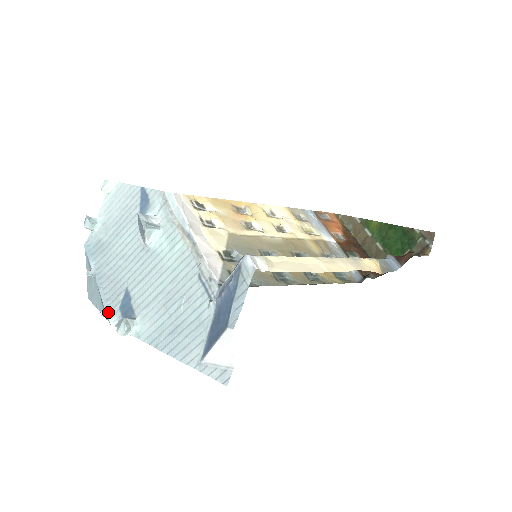
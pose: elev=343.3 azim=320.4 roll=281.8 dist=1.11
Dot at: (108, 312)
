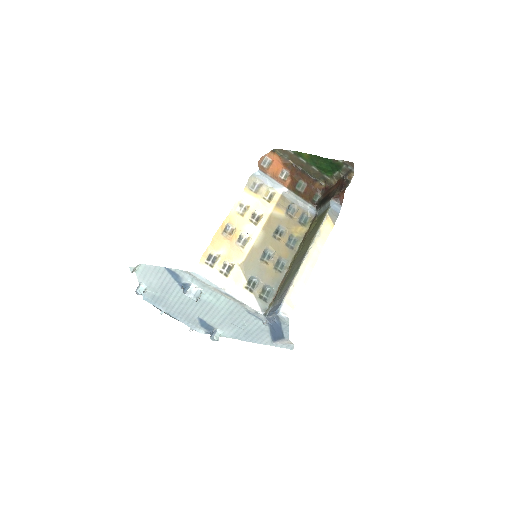
Dot at: (194, 329)
